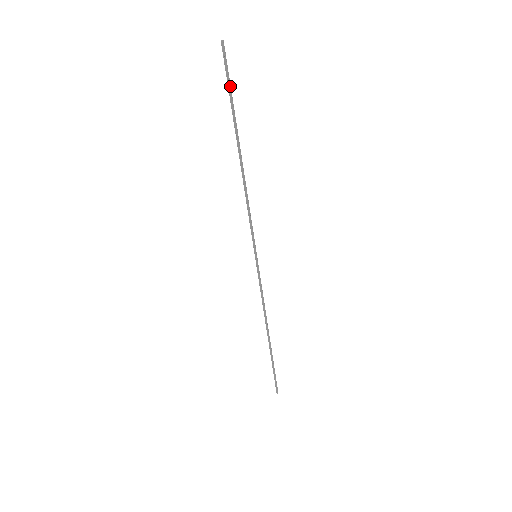
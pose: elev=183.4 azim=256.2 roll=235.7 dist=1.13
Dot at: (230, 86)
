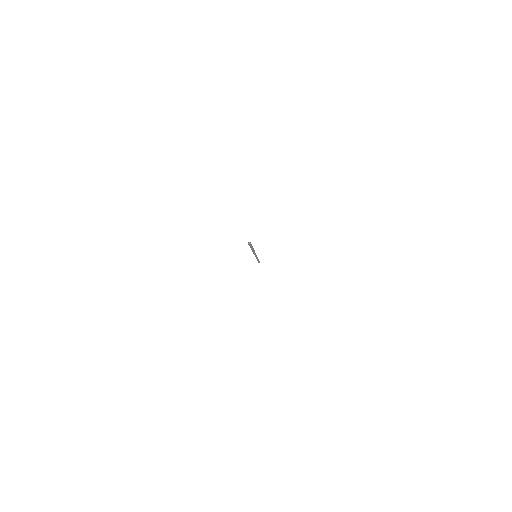
Dot at: occluded
